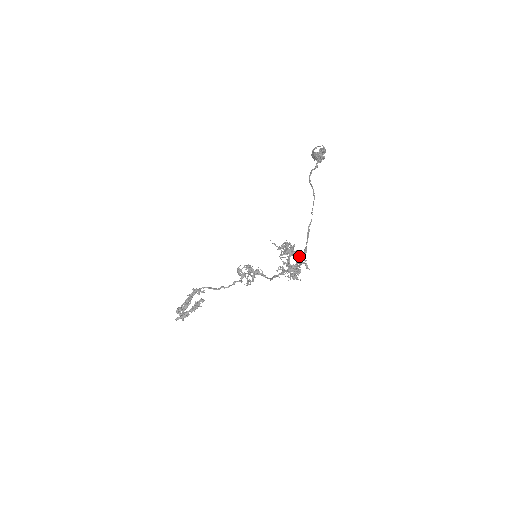
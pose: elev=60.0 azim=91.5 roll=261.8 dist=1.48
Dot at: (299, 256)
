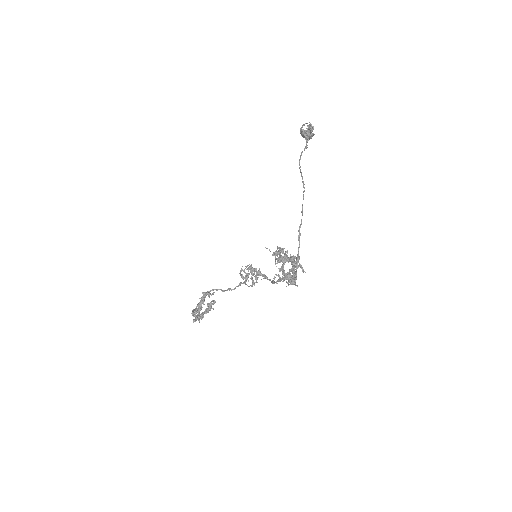
Dot at: (293, 263)
